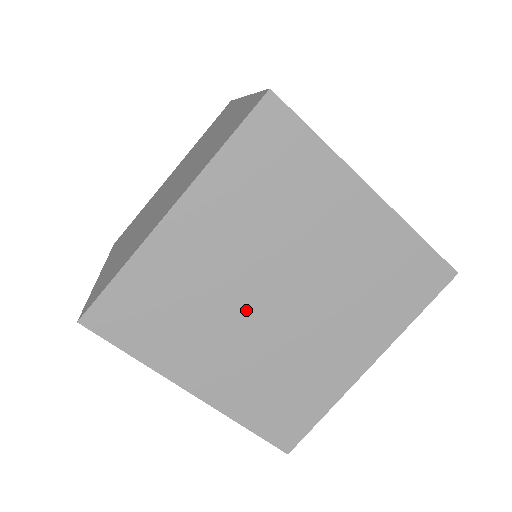
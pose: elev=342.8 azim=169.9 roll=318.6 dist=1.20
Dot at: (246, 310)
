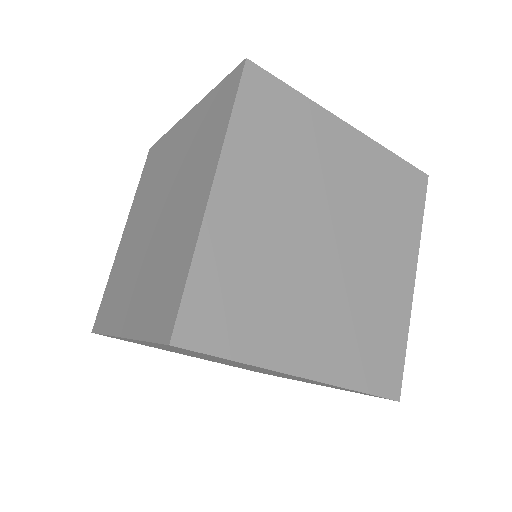
Dot at: (309, 266)
